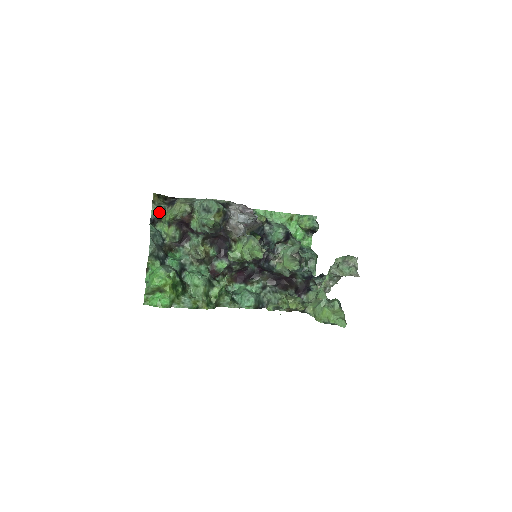
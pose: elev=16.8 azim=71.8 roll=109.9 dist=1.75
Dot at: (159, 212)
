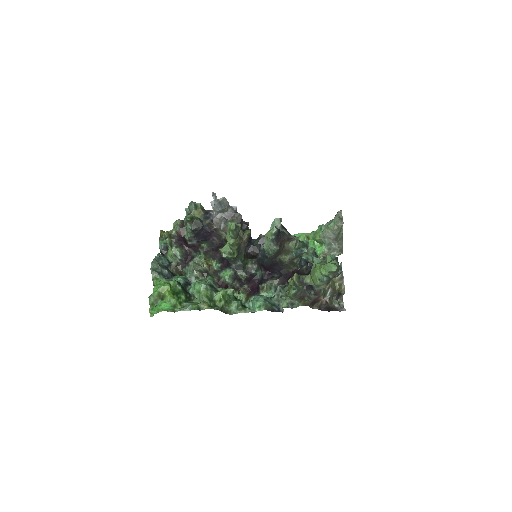
Dot at: (166, 243)
